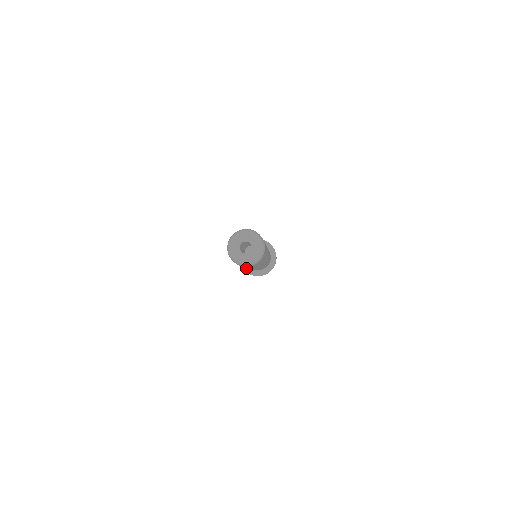
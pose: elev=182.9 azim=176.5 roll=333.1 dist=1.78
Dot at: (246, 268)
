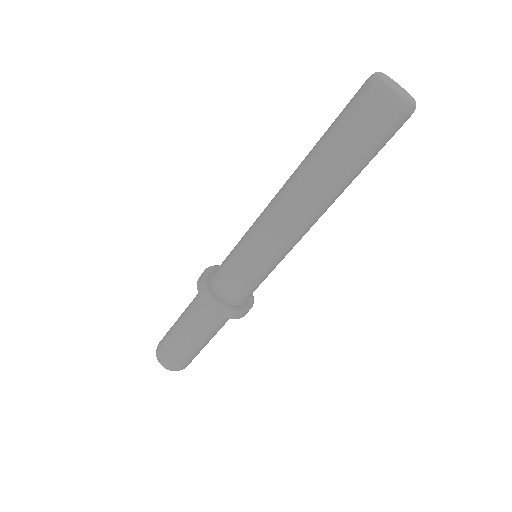
Dot at: (216, 297)
